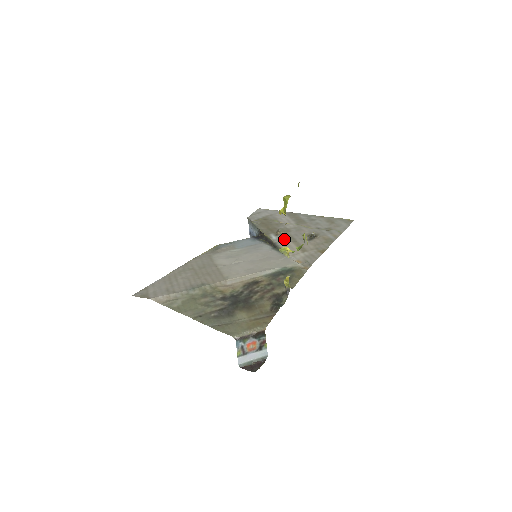
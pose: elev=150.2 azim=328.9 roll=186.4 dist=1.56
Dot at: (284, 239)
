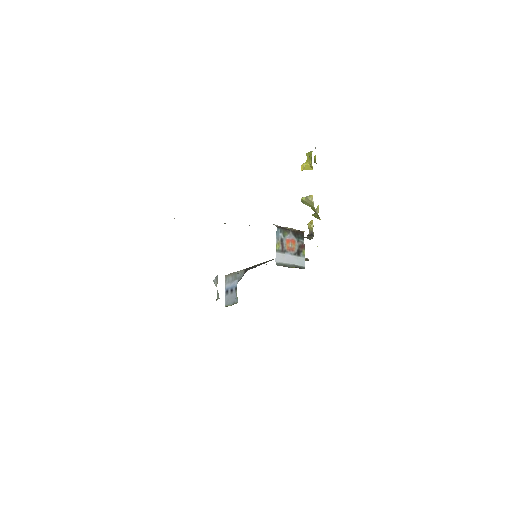
Dot at: occluded
